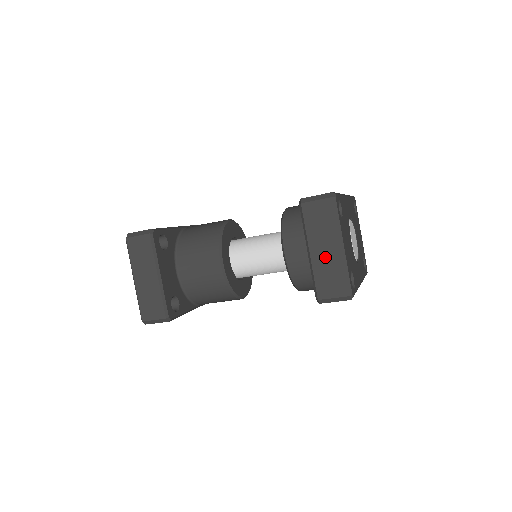
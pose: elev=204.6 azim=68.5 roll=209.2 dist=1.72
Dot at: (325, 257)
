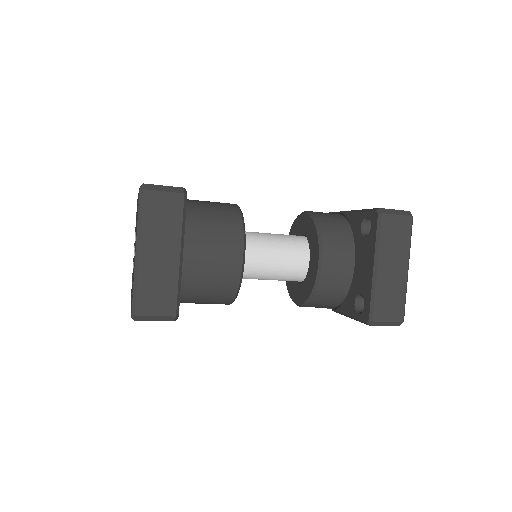
Dot at: (391, 277)
